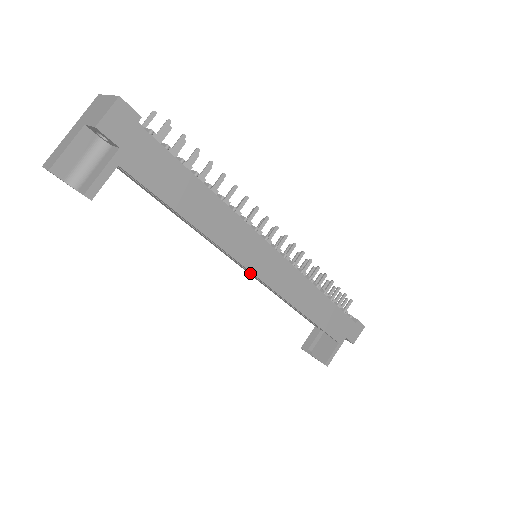
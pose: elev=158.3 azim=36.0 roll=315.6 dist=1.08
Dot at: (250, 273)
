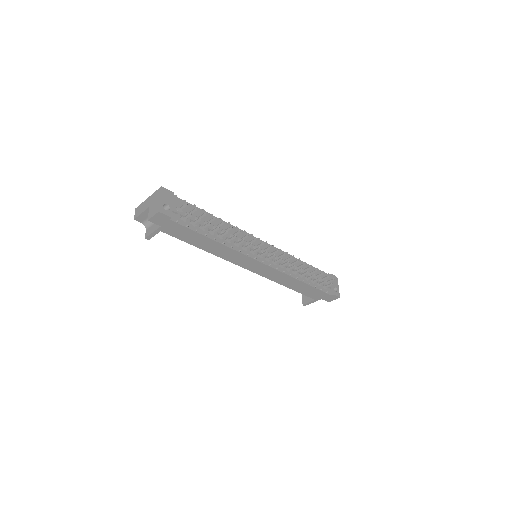
Dot at: occluded
